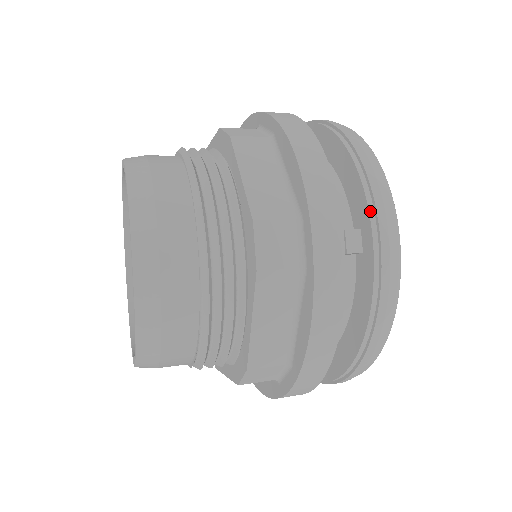
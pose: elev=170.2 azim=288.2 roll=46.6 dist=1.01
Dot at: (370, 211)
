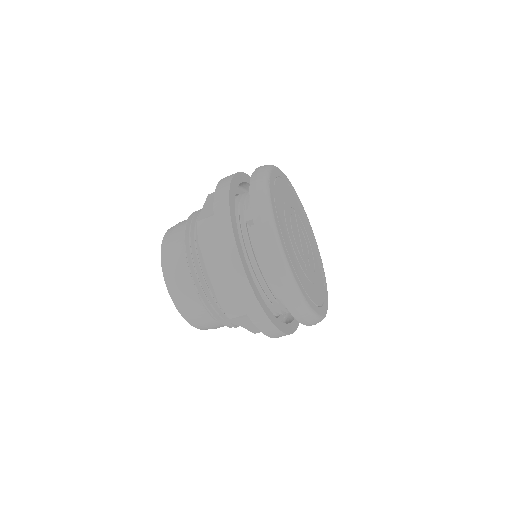
Dot at: (250, 196)
